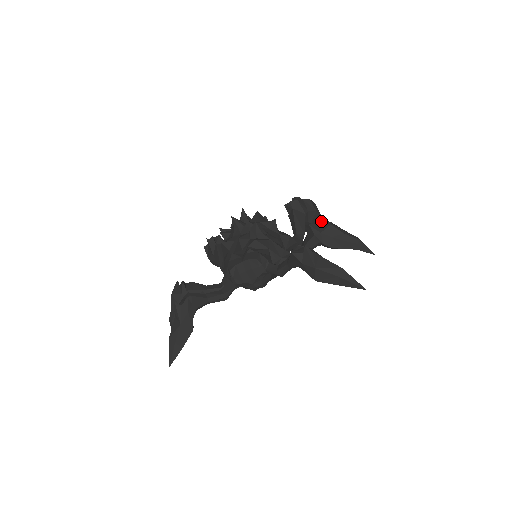
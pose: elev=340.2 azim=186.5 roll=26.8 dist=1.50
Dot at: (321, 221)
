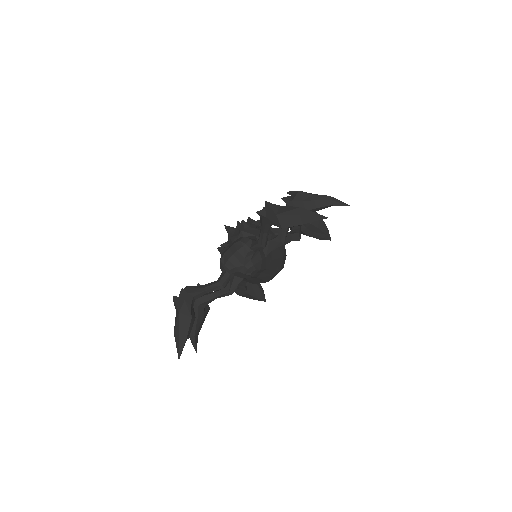
Dot at: (291, 192)
